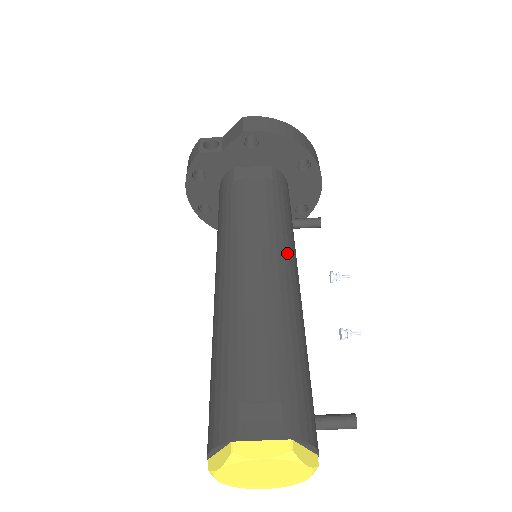
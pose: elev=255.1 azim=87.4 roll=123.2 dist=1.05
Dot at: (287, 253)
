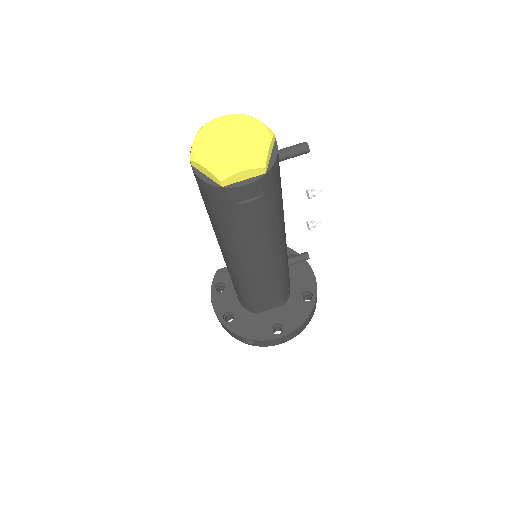
Dot at: occluded
